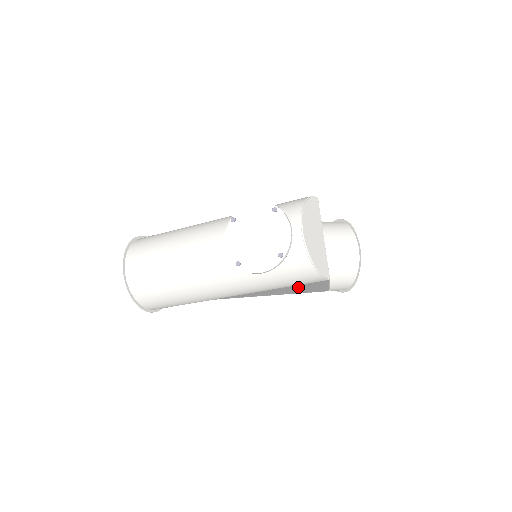
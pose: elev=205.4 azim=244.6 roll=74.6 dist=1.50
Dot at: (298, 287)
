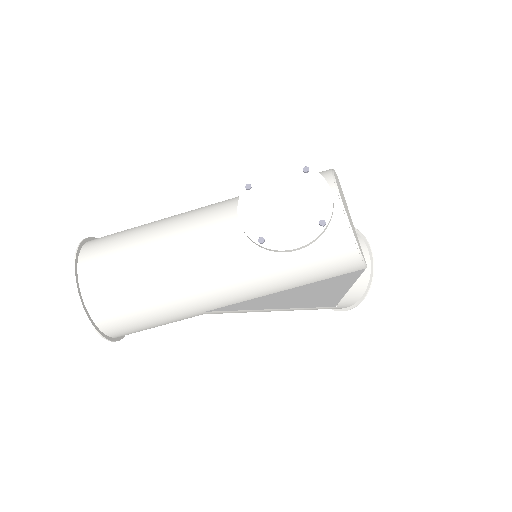
Dot at: (319, 287)
